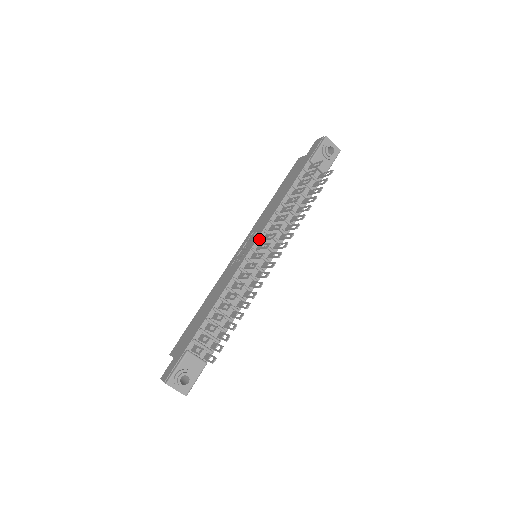
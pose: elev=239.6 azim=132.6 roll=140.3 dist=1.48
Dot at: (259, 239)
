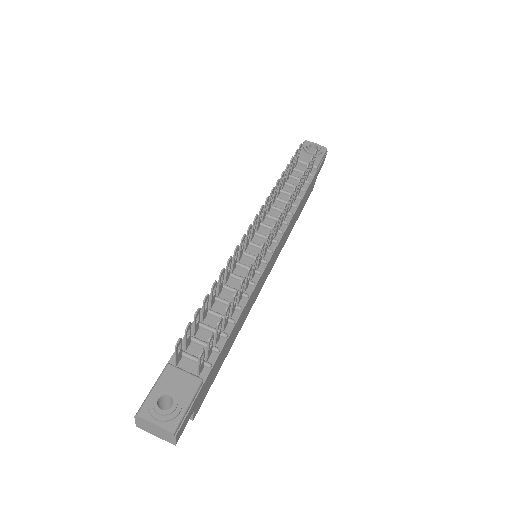
Dot at: occluded
